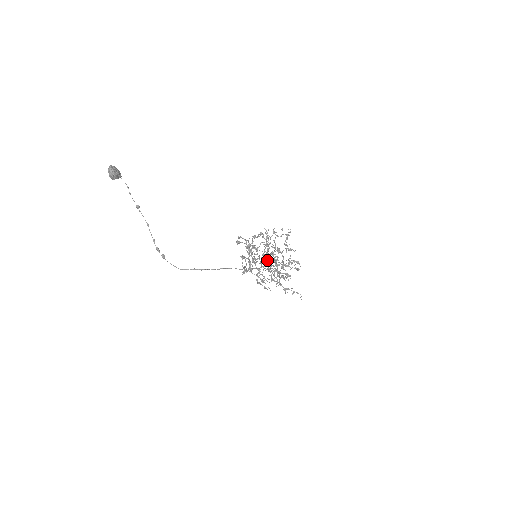
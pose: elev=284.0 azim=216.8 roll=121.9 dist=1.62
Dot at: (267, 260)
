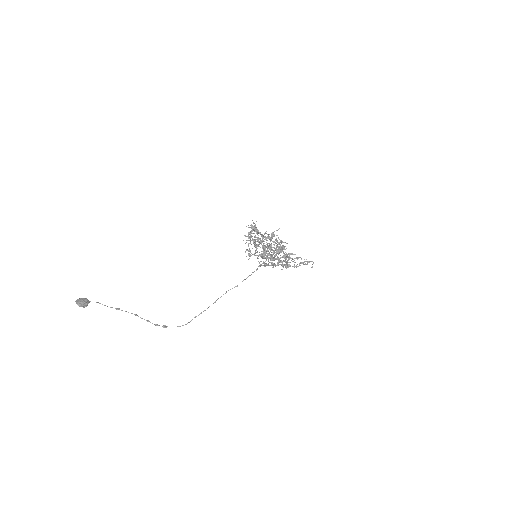
Dot at: occluded
